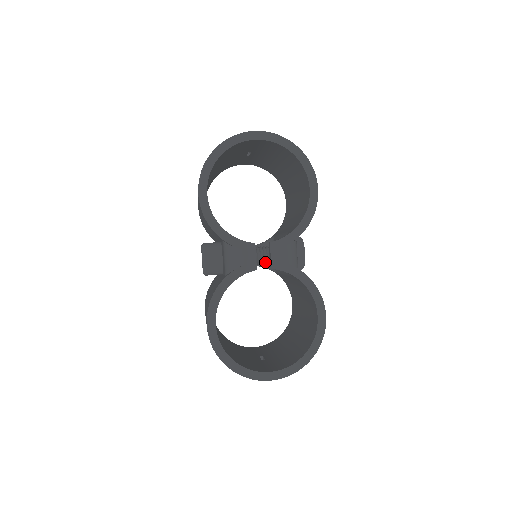
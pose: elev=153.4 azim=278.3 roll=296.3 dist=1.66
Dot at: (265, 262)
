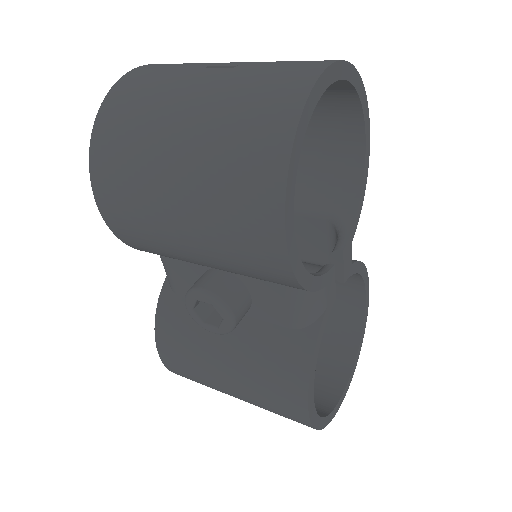
Dot at: occluded
